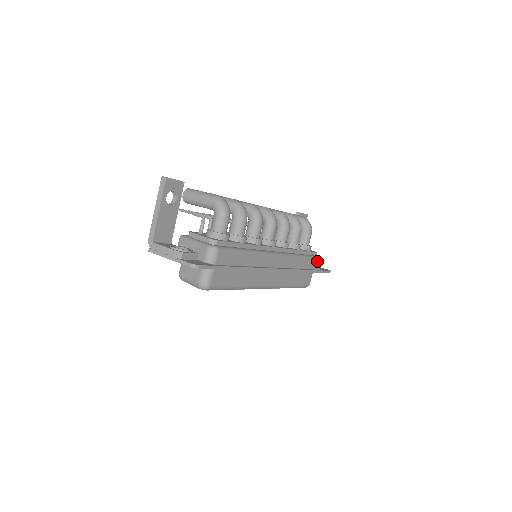
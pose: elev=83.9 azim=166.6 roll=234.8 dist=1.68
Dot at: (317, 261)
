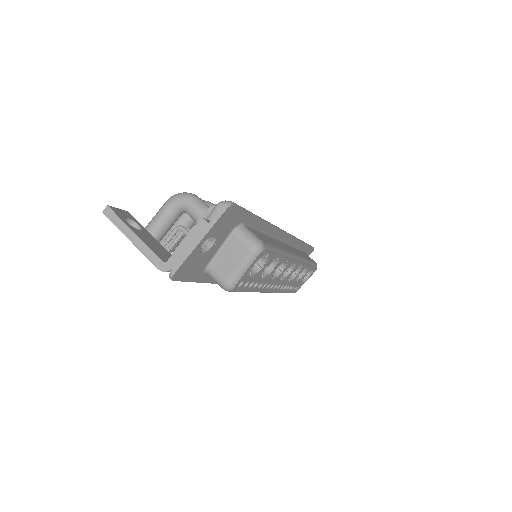
Dot at: occluded
